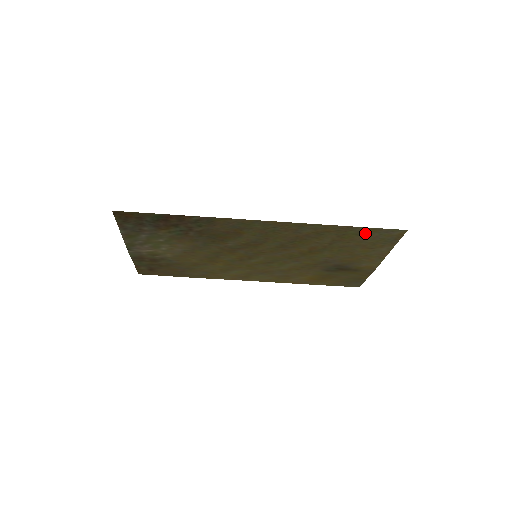
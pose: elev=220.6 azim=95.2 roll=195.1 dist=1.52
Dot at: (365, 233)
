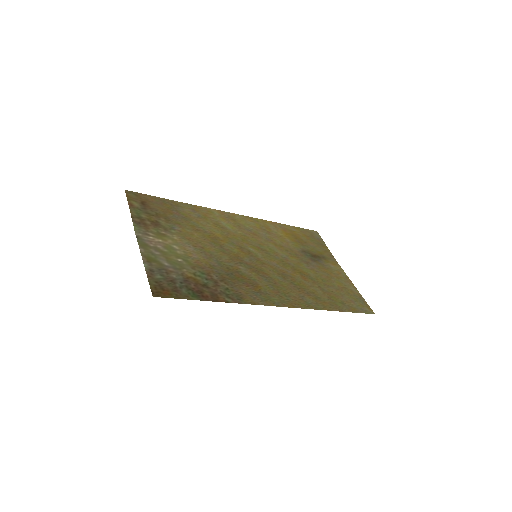
Dot at: (348, 305)
